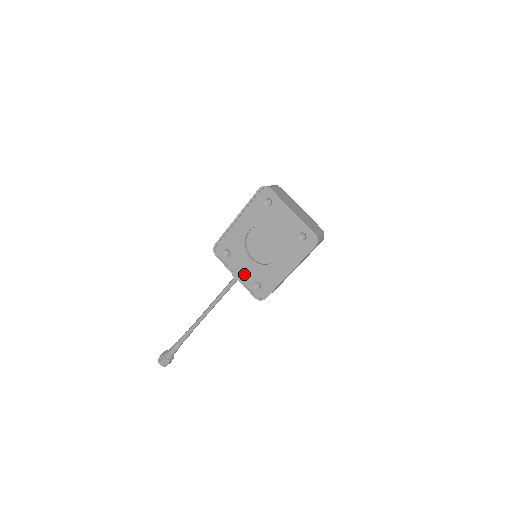
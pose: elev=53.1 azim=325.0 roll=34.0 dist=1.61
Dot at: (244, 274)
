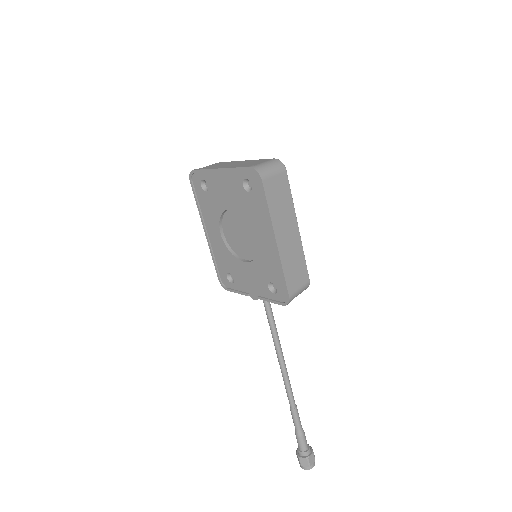
Dot at: (256, 286)
